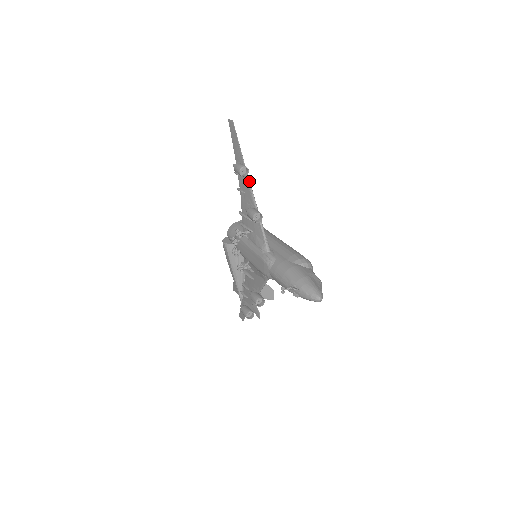
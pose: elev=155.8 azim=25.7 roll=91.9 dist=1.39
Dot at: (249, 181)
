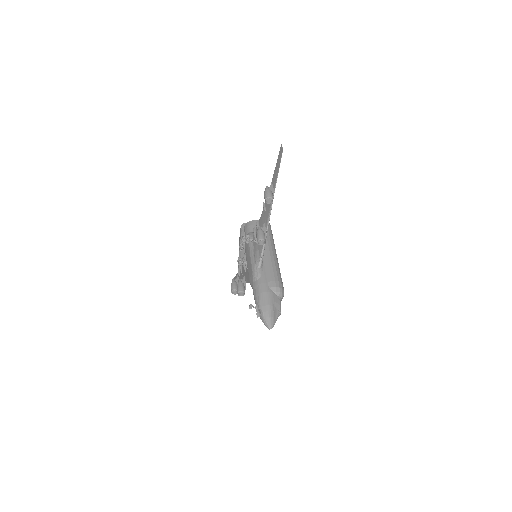
Dot at: (271, 206)
